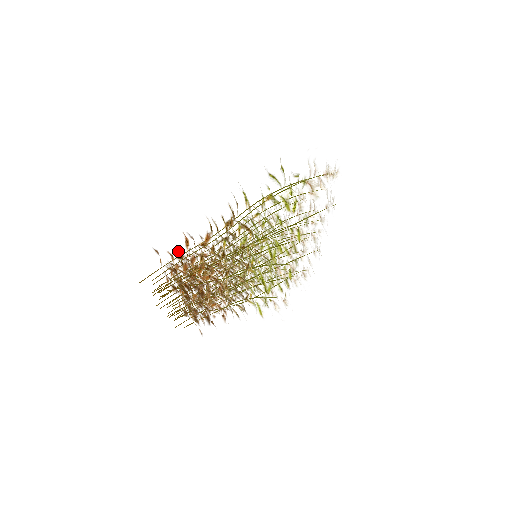
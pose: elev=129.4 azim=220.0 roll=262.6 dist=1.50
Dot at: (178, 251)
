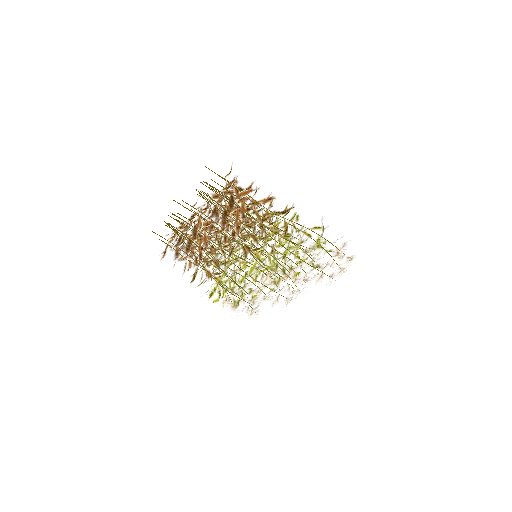
Dot at: occluded
